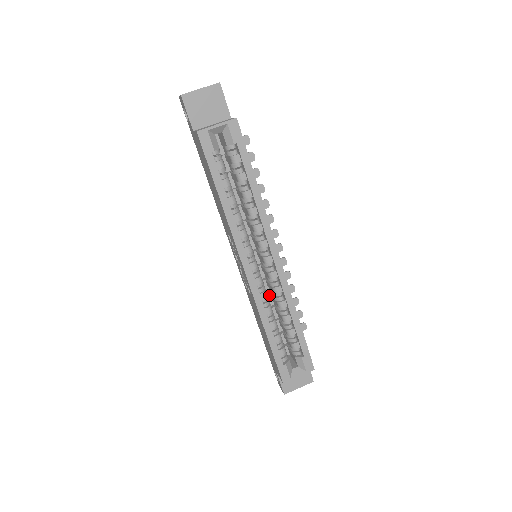
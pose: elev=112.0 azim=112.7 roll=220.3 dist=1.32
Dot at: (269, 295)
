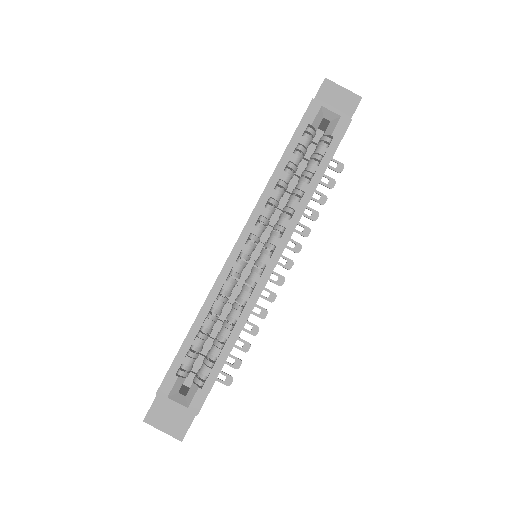
Dot at: (231, 306)
